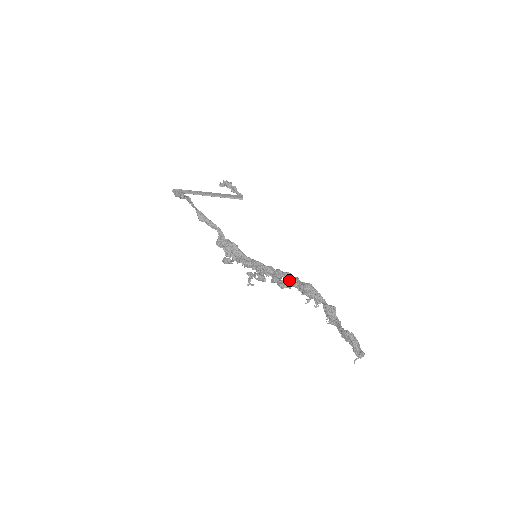
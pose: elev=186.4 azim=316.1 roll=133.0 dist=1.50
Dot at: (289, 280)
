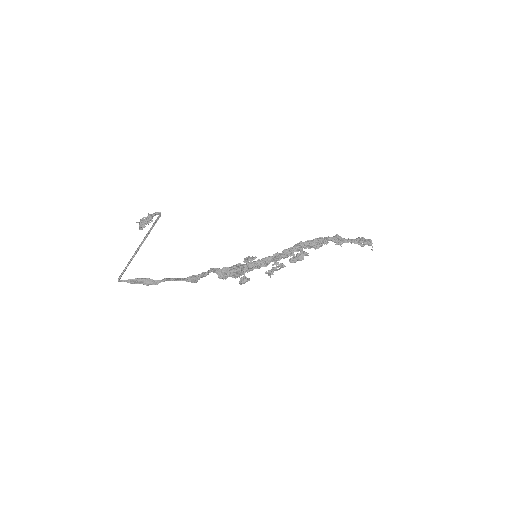
Dot at: (302, 251)
